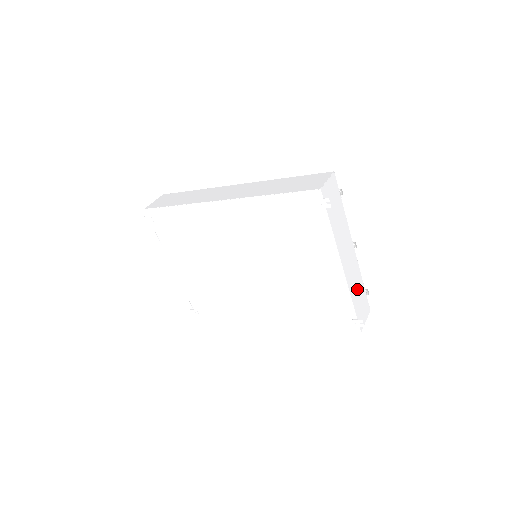
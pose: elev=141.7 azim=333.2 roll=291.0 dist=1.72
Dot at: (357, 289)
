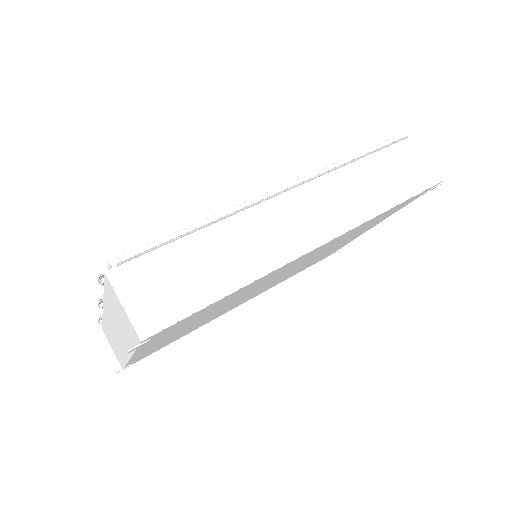
Dot at: occluded
